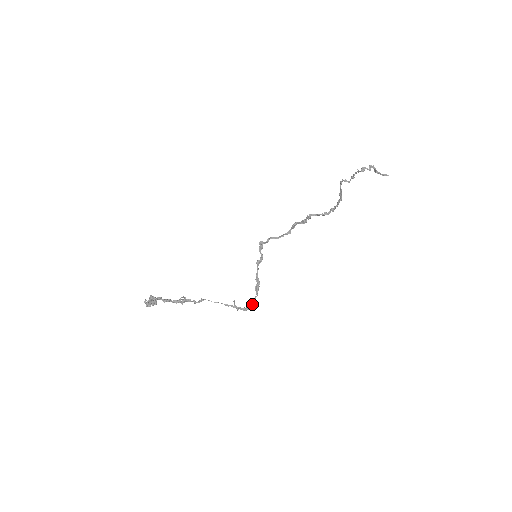
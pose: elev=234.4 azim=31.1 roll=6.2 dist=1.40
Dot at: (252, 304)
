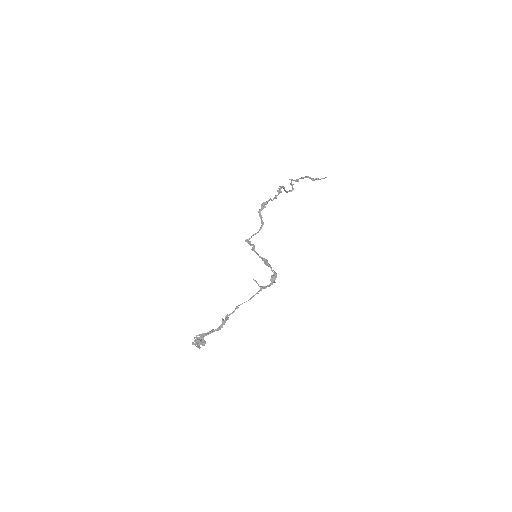
Dot at: (273, 275)
